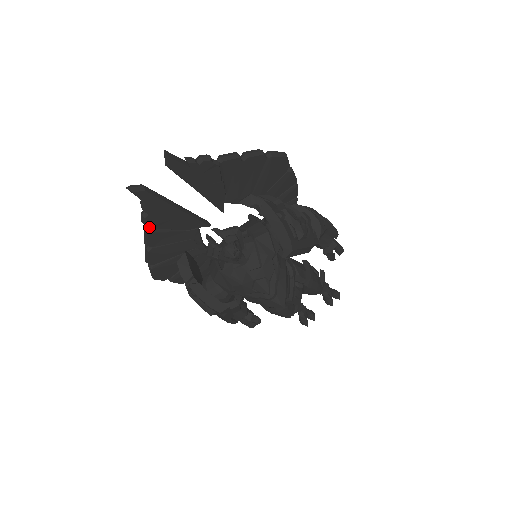
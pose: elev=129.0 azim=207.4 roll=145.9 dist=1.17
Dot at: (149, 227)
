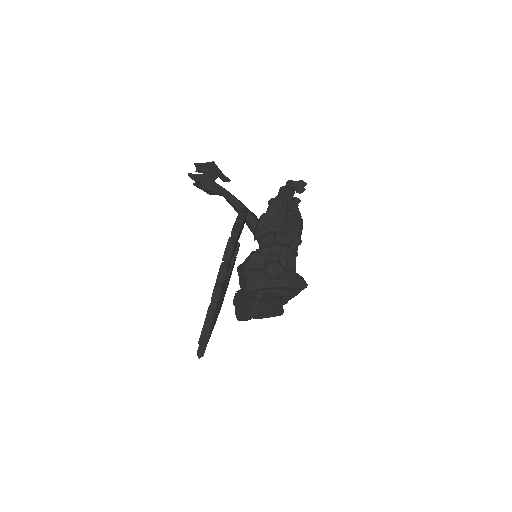
Dot at: occluded
